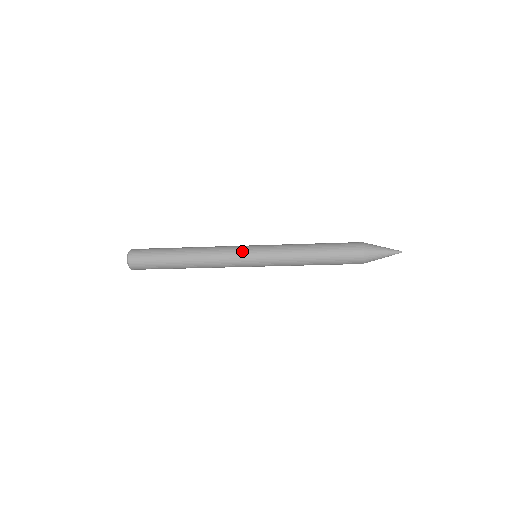
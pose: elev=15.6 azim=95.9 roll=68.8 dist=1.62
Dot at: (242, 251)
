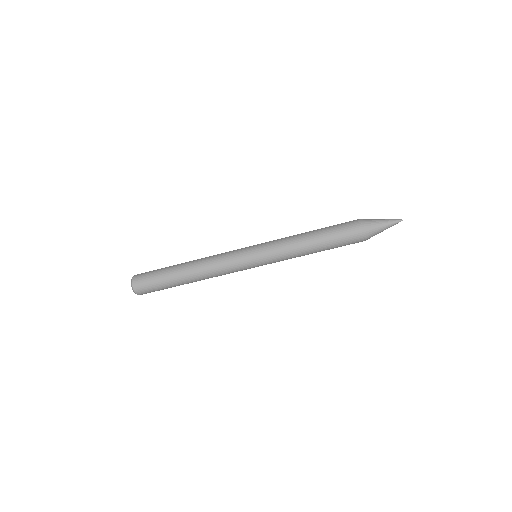
Dot at: occluded
